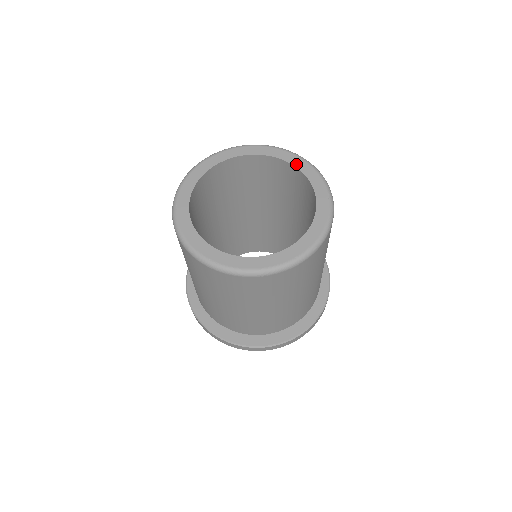
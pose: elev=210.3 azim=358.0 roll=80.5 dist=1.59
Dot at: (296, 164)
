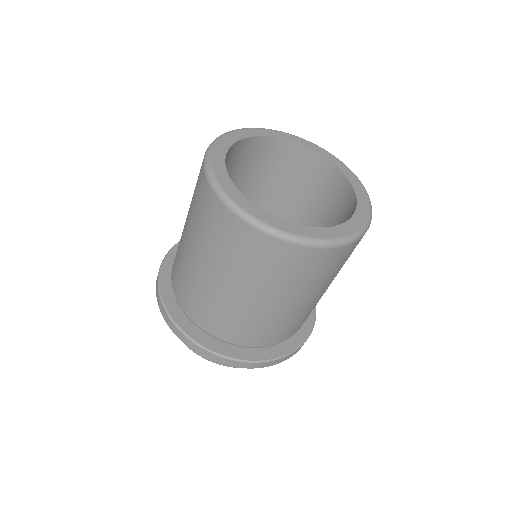
Dot at: (286, 138)
